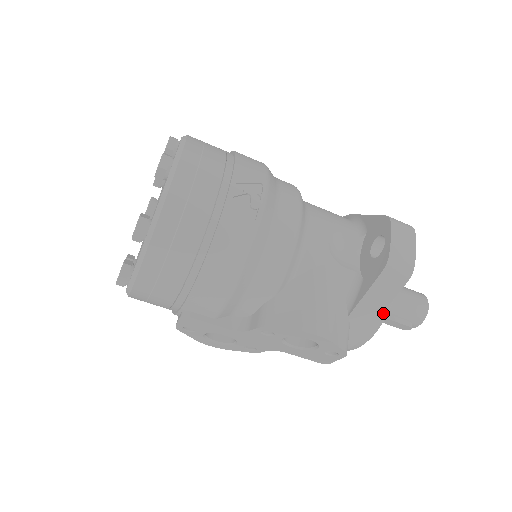
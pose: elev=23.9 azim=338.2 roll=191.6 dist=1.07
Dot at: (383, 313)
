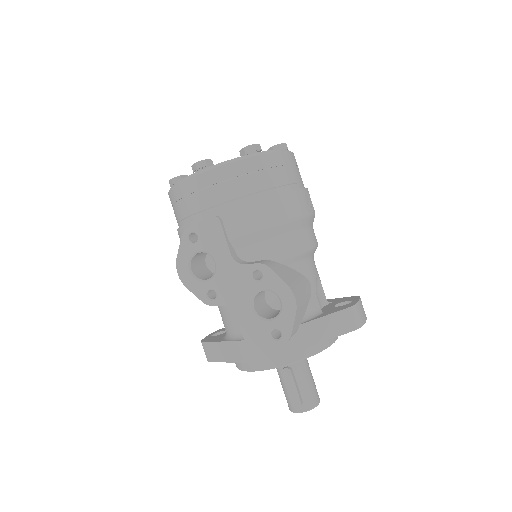
Dot at: (316, 349)
